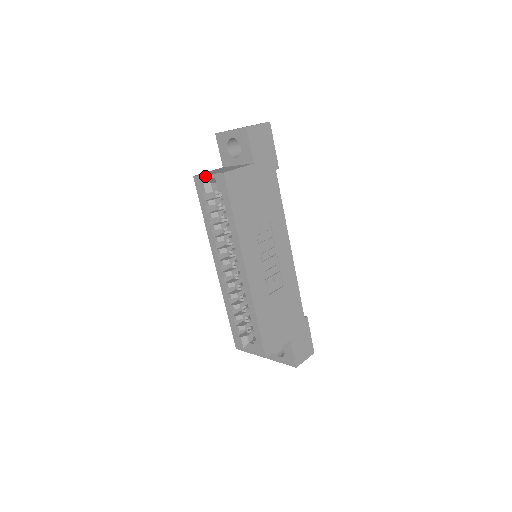
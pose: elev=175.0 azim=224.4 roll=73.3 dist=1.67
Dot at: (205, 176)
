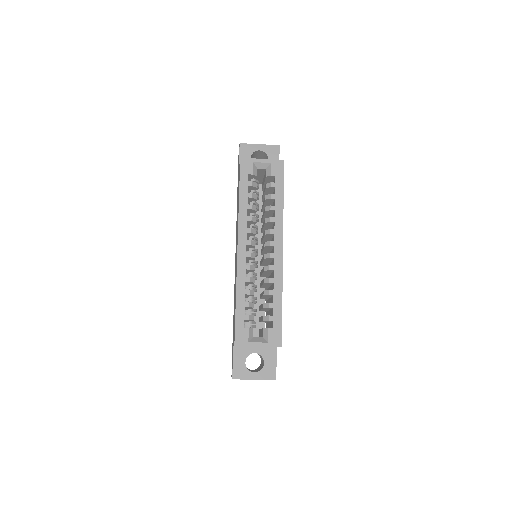
Dot at: (258, 160)
